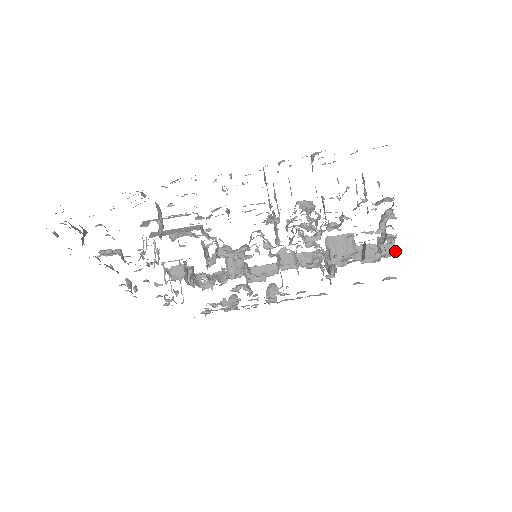
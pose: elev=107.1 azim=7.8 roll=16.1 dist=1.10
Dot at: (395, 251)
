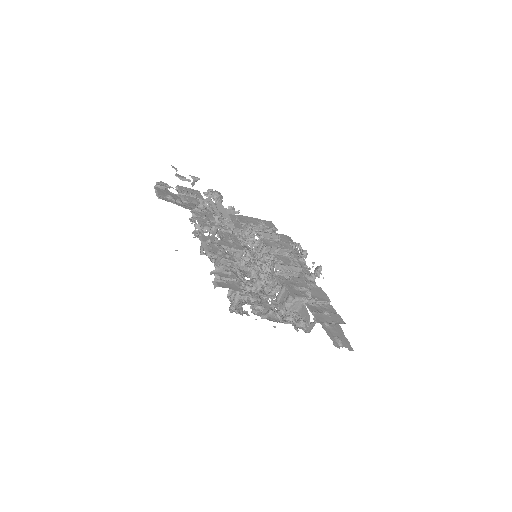
Dot at: (309, 332)
